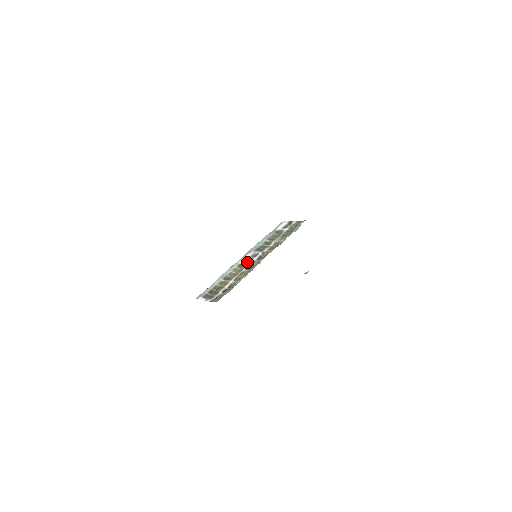
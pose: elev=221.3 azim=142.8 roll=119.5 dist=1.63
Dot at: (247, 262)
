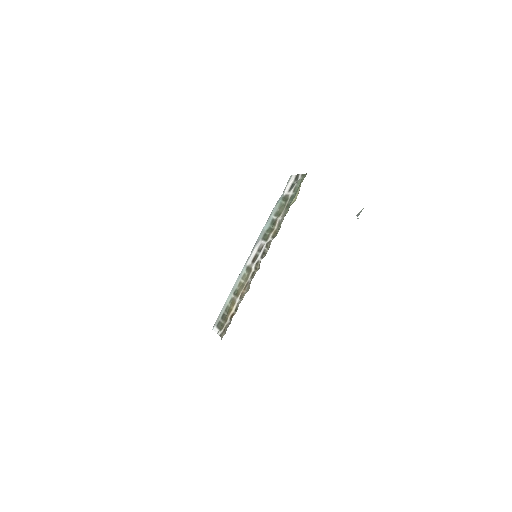
Dot at: (252, 263)
